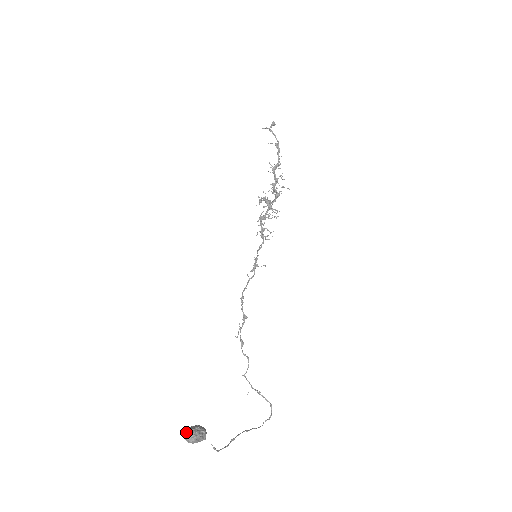
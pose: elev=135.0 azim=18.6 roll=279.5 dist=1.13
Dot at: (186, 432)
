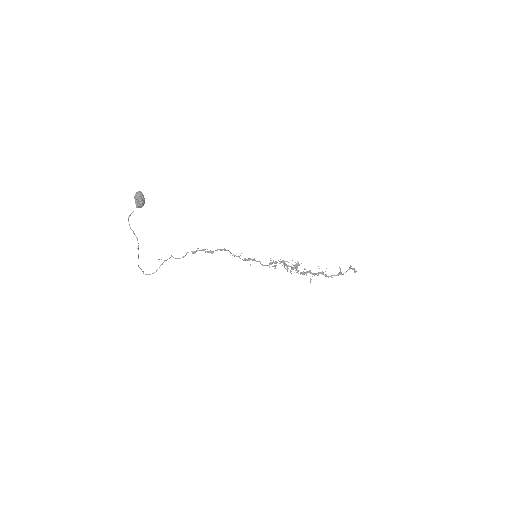
Dot at: (141, 192)
